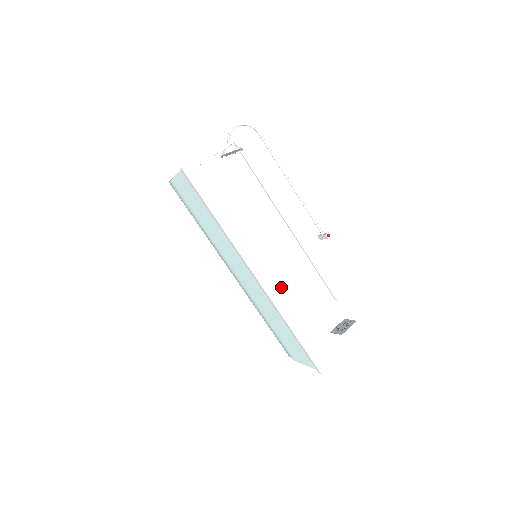
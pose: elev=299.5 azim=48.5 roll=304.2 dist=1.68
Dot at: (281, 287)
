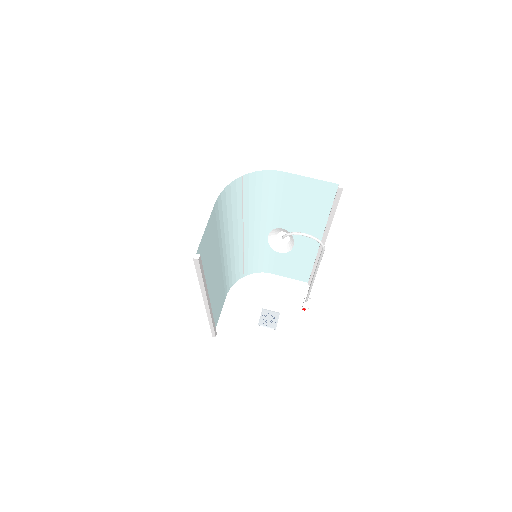
Dot at: (276, 254)
